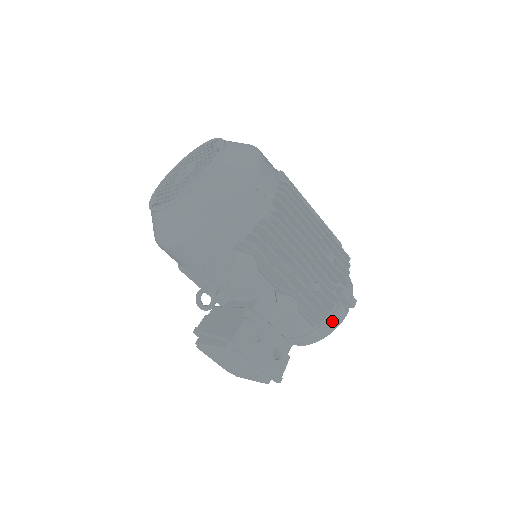
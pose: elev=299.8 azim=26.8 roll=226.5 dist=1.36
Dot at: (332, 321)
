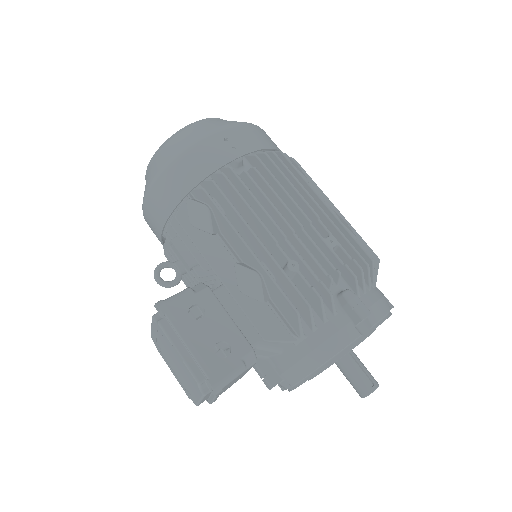
Dot at: (328, 337)
